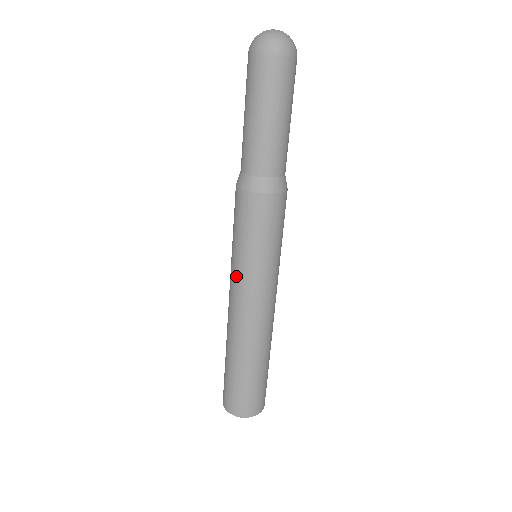
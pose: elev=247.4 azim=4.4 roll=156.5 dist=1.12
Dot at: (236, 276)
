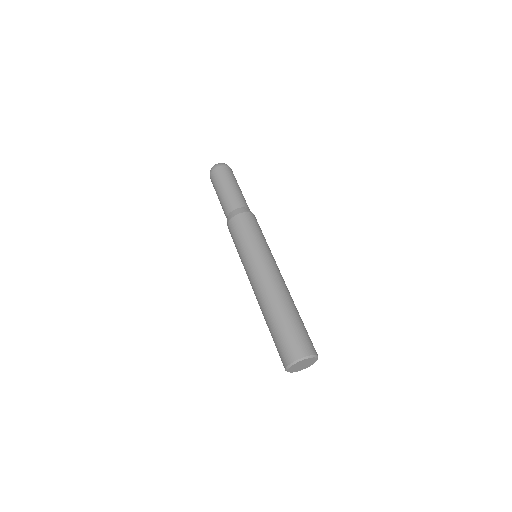
Dot at: (245, 270)
